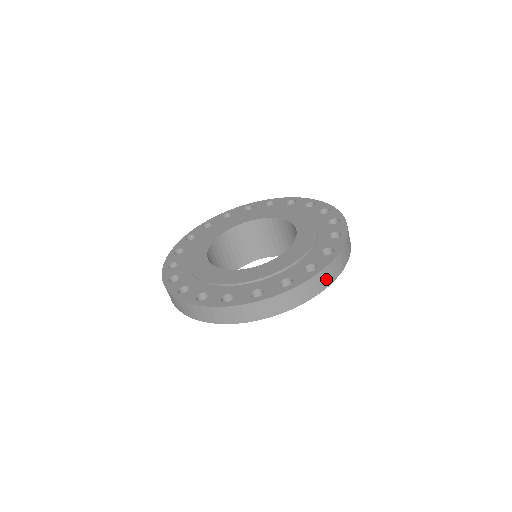
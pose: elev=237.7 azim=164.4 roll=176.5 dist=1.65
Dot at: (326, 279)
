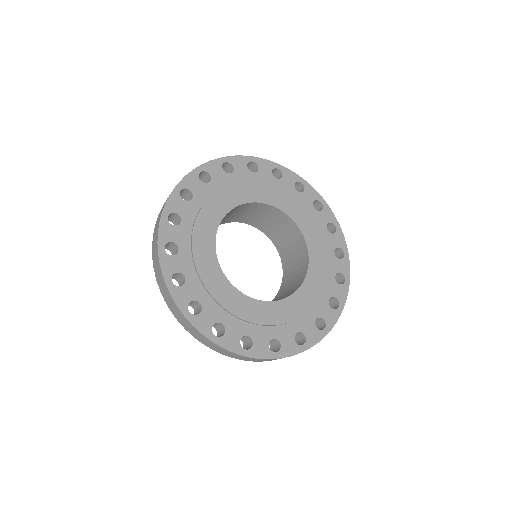
Dot at: occluded
